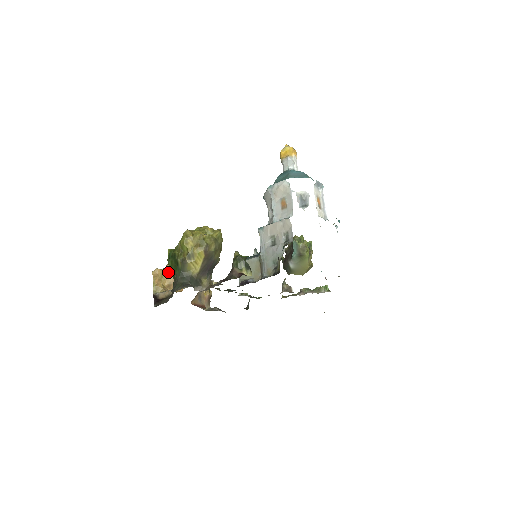
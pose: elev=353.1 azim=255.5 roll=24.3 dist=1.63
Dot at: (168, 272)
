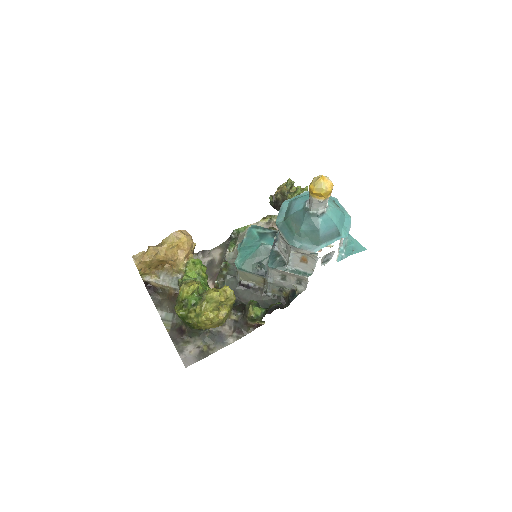
Dot at: (153, 261)
